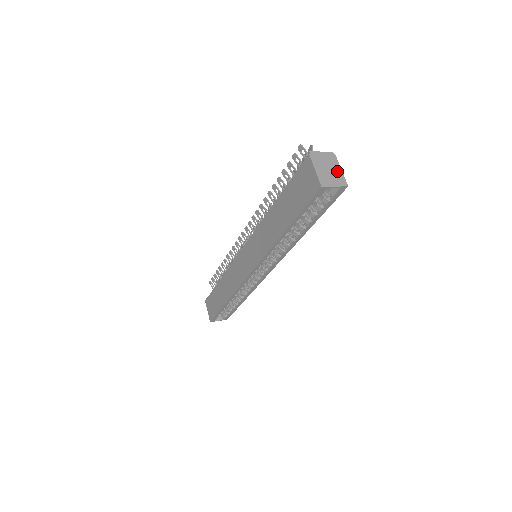
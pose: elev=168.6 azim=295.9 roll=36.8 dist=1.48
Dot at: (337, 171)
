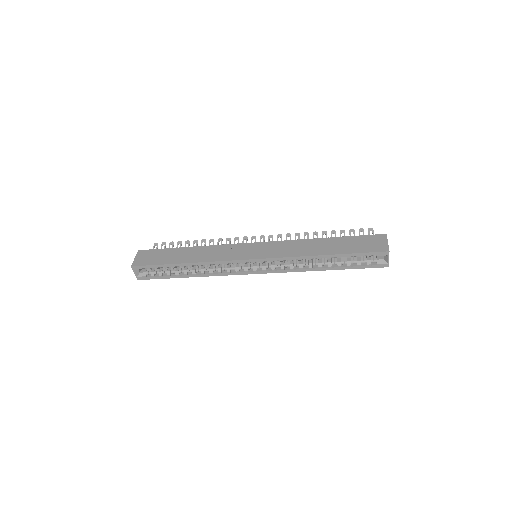
Dot at: occluded
